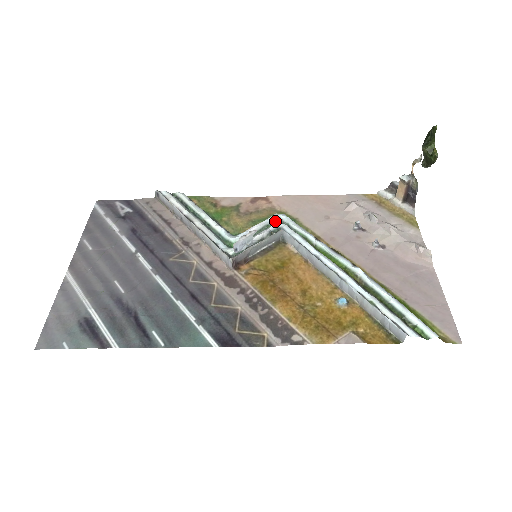
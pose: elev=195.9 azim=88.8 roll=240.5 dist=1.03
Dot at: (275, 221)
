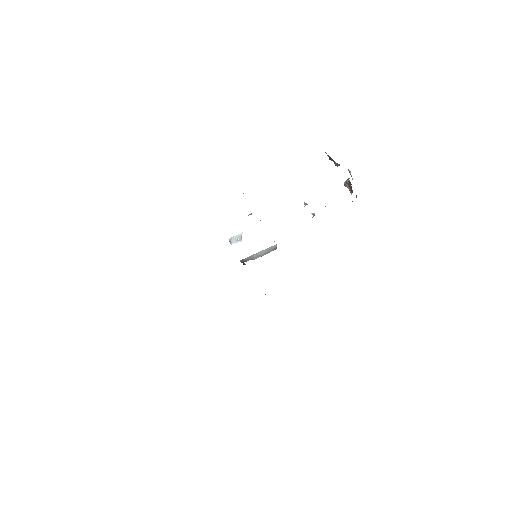
Dot at: occluded
